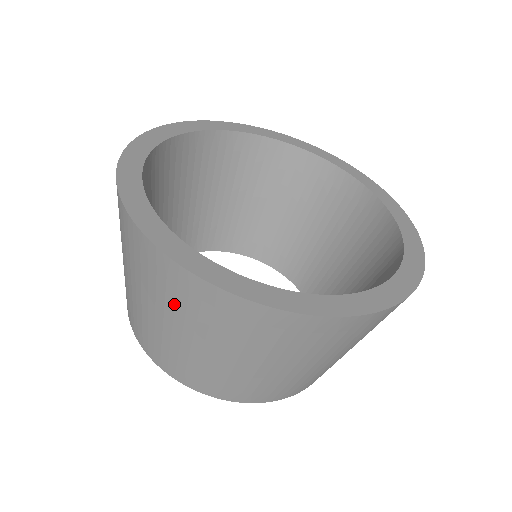
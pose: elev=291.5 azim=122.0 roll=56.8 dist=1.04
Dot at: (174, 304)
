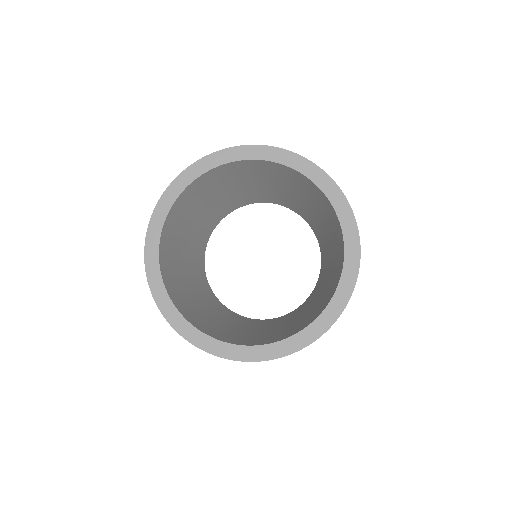
Dot at: occluded
